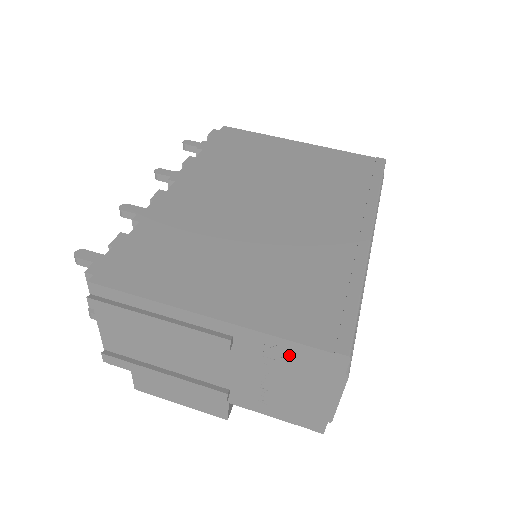
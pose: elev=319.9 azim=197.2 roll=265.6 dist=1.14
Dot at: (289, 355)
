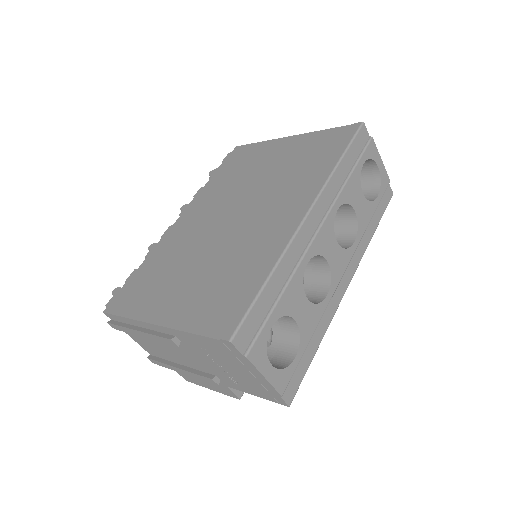
Dot at: (207, 345)
